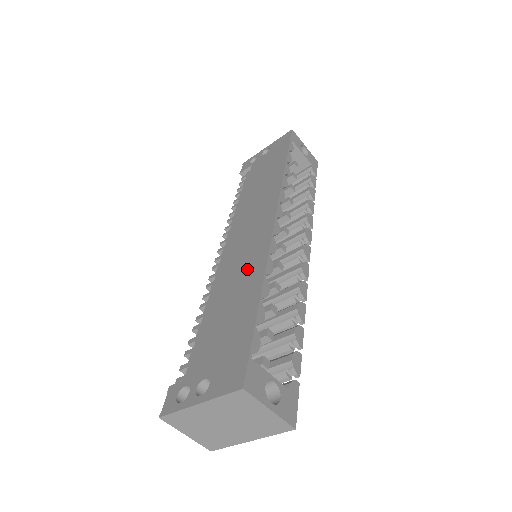
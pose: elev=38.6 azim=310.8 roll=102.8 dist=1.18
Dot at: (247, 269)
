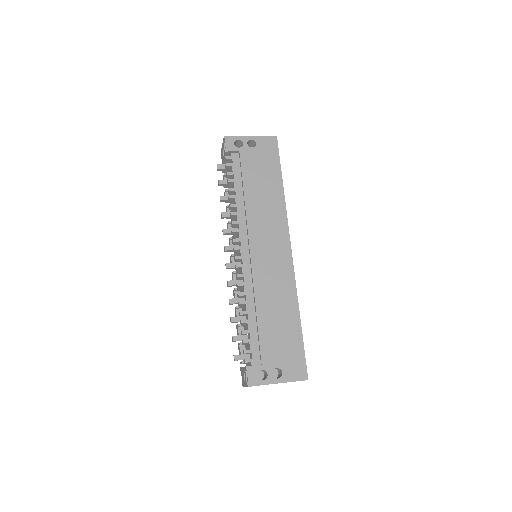
Dot at: (281, 291)
